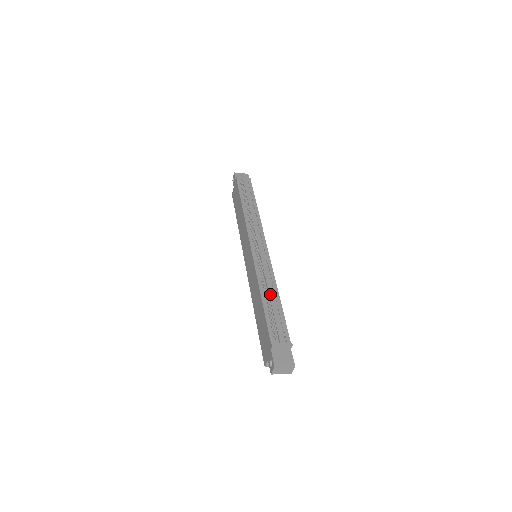
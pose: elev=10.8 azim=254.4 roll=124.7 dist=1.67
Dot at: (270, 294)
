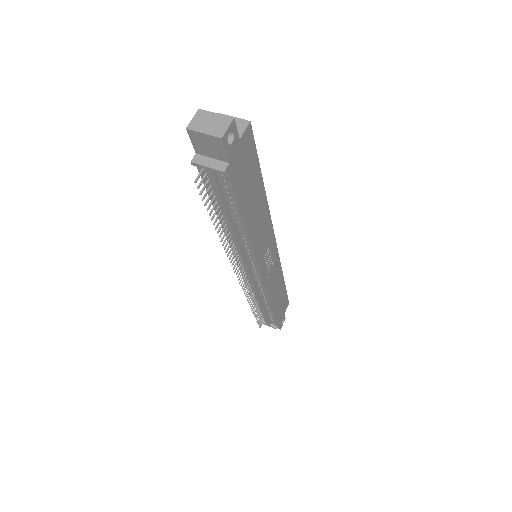
Dot at: (259, 305)
